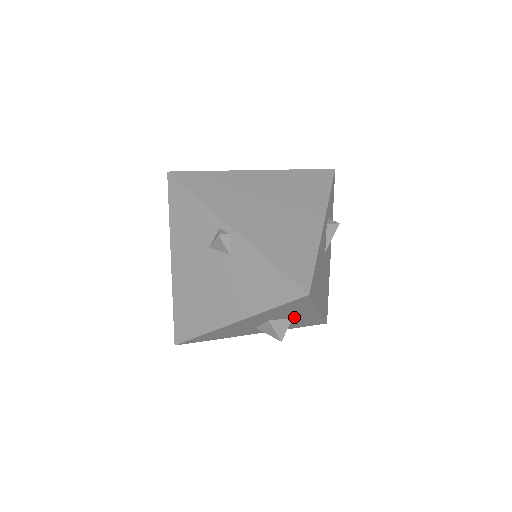
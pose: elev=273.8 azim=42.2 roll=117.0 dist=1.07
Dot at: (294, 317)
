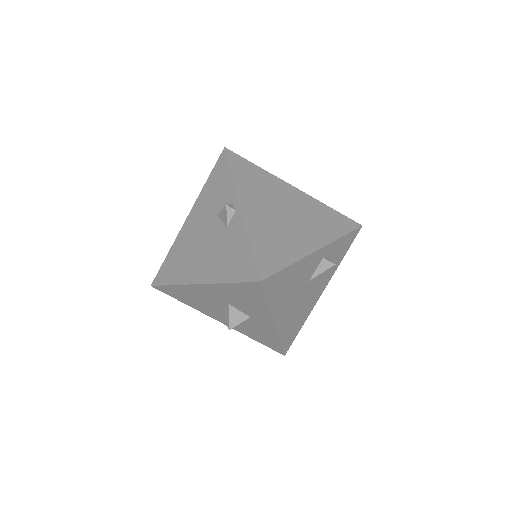
Dot at: (251, 316)
